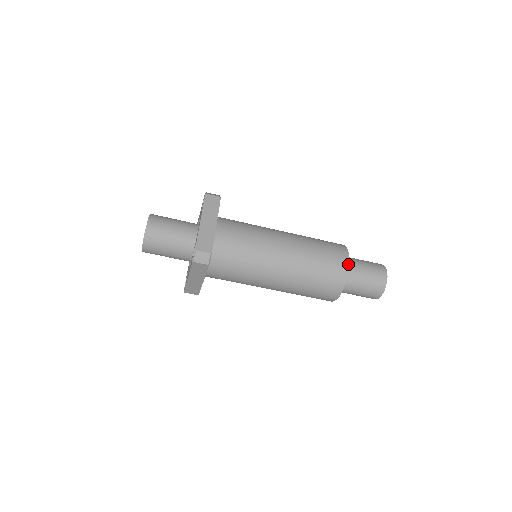
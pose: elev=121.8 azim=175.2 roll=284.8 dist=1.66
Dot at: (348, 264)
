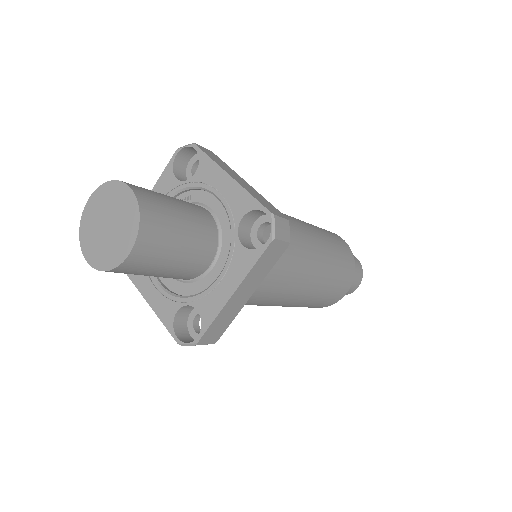
Dot at: occluded
